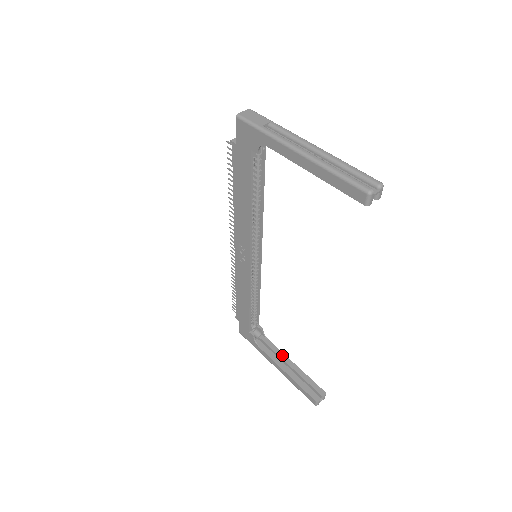
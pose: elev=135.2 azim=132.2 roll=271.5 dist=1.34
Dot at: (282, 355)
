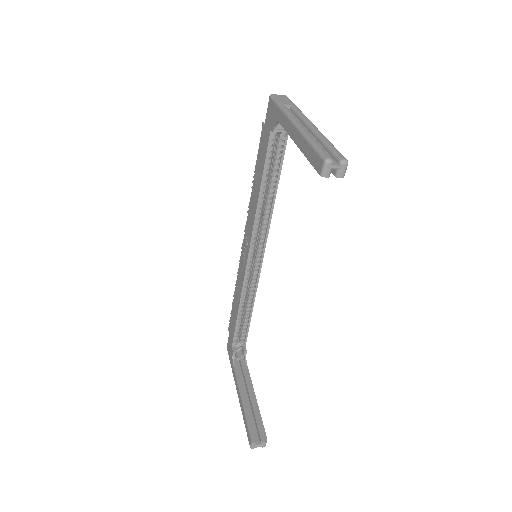
Dot at: (250, 384)
